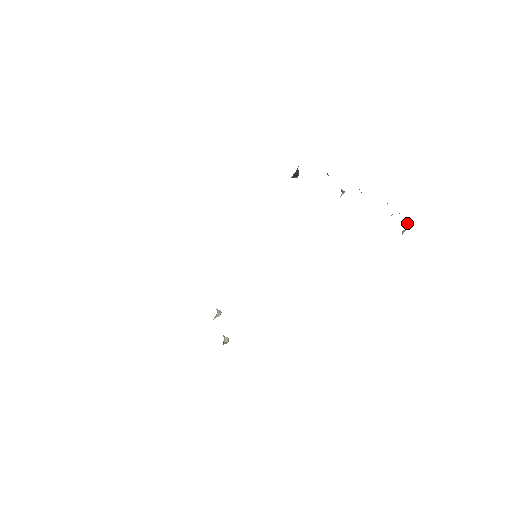
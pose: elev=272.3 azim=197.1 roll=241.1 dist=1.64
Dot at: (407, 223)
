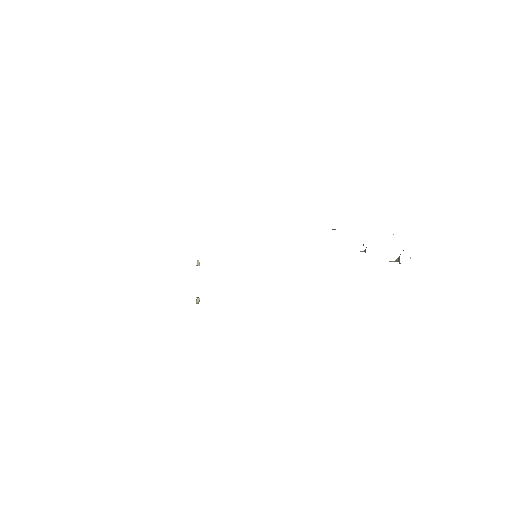
Dot at: (399, 262)
